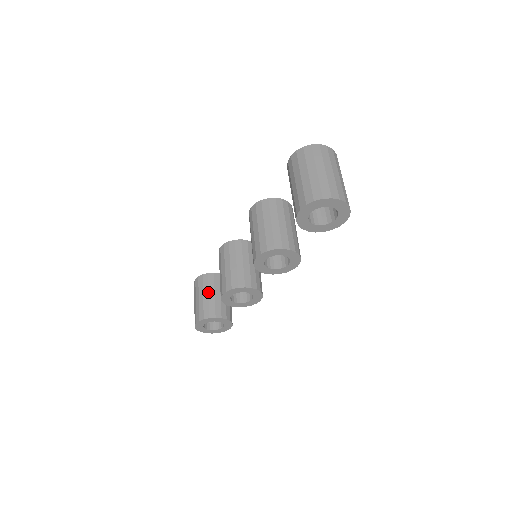
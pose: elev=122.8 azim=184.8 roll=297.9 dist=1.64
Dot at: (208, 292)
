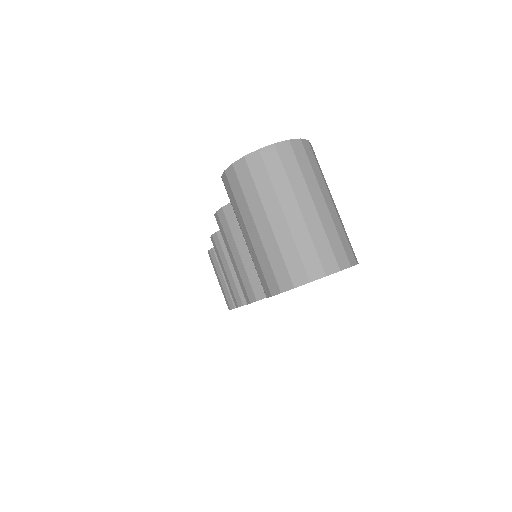
Dot at: occluded
